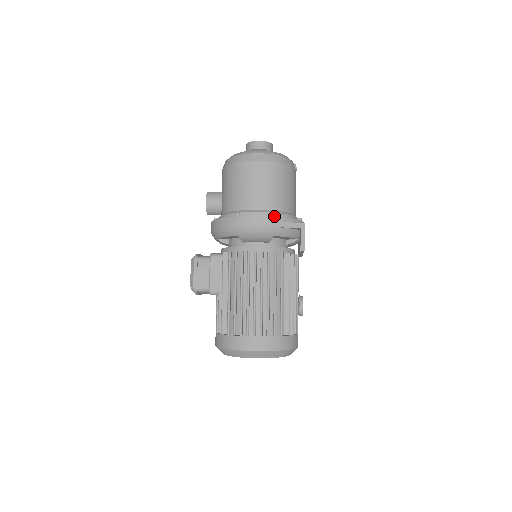
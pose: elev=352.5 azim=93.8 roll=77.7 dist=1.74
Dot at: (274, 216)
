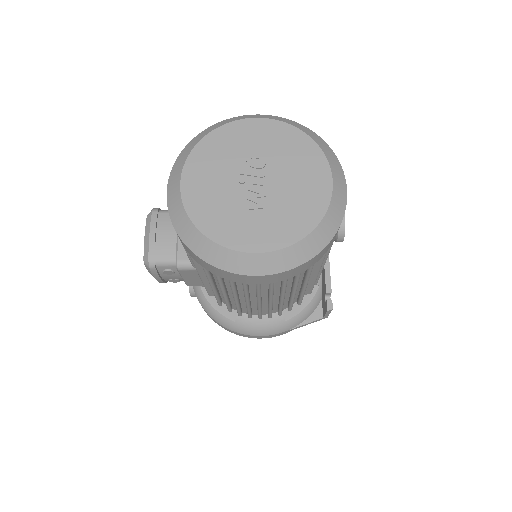
Dot at: occluded
